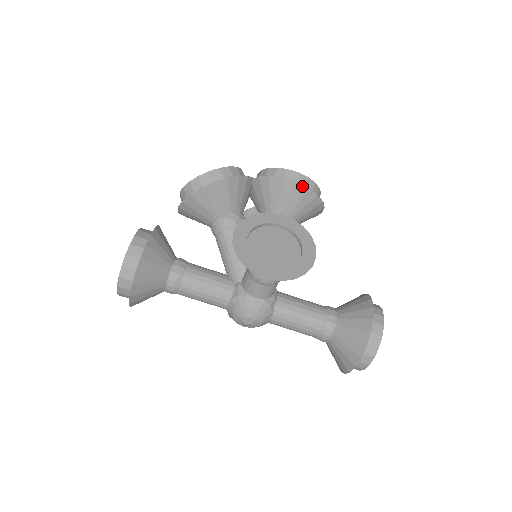
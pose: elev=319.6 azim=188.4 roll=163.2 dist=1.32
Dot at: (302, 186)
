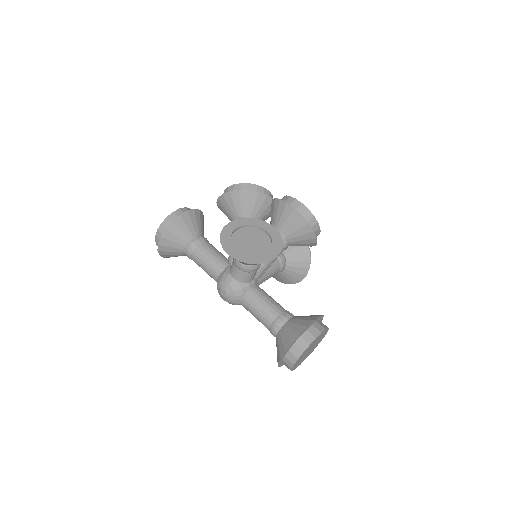
Dot at: (298, 212)
